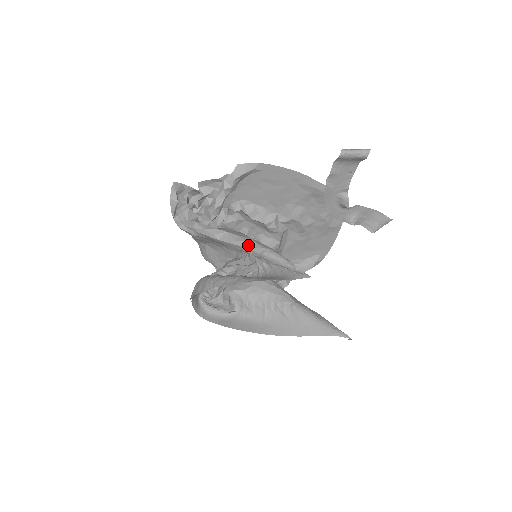
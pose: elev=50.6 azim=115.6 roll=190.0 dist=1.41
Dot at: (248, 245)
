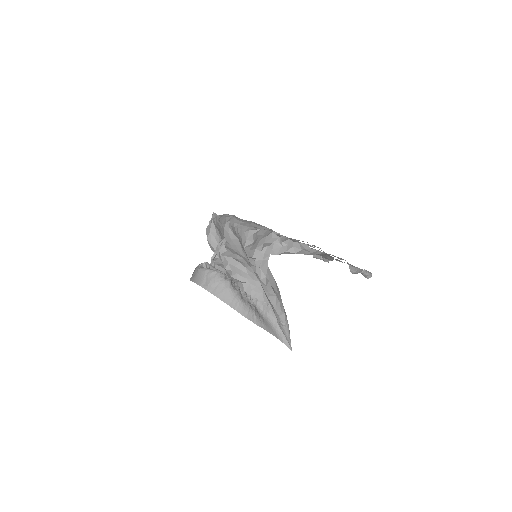
Dot at: (280, 313)
